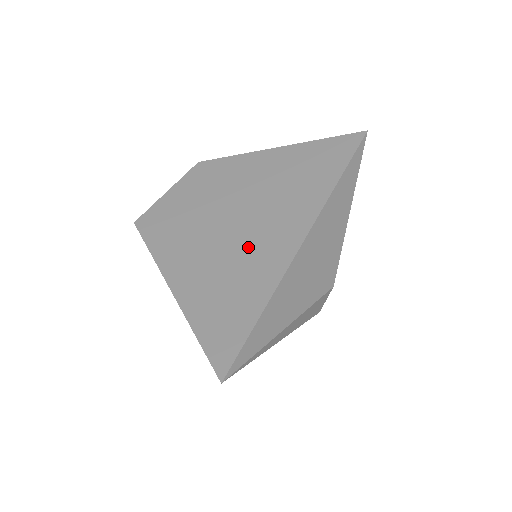
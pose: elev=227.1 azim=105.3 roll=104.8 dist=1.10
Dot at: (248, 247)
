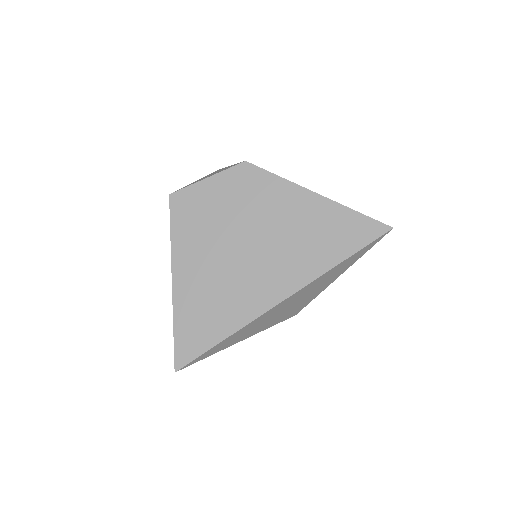
Dot at: (240, 281)
